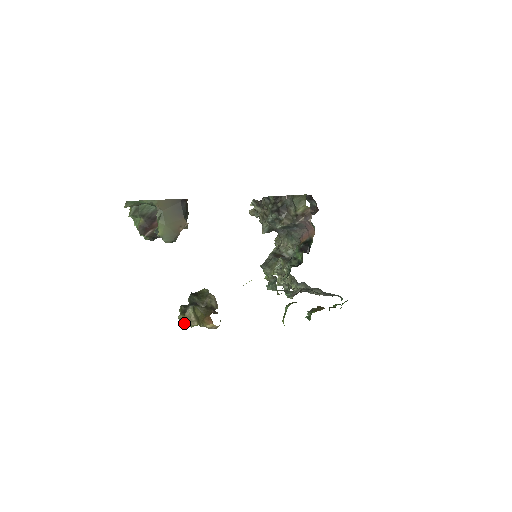
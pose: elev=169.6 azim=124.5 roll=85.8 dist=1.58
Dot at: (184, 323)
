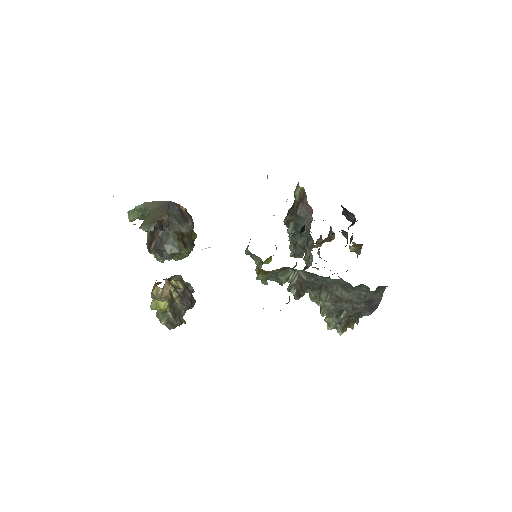
Dot at: (159, 319)
